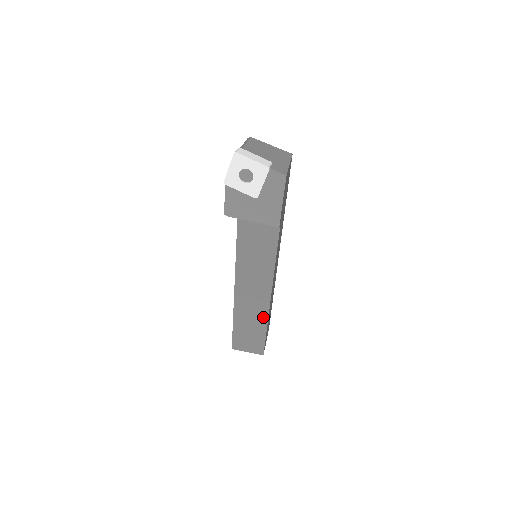
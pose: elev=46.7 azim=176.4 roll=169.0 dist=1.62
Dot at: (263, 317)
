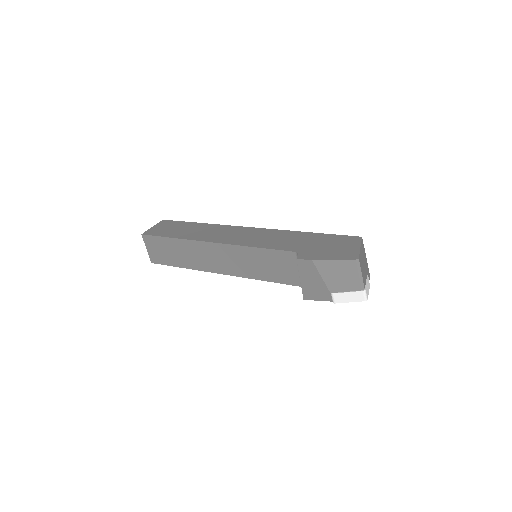
Dot at: occluded
